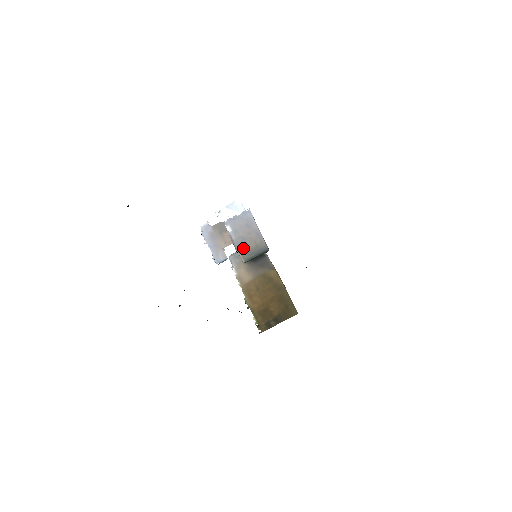
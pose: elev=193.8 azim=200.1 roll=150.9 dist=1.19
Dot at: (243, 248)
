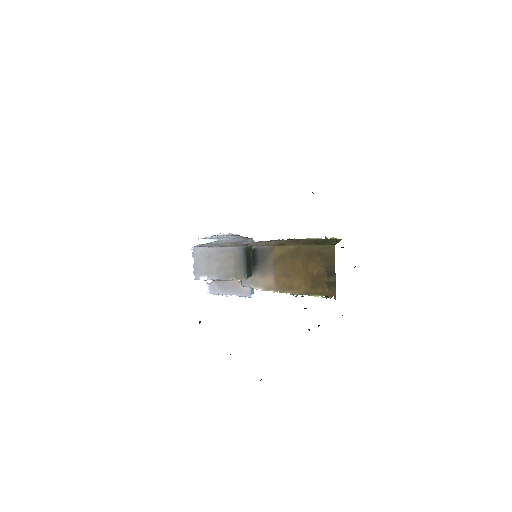
Dot at: (230, 273)
